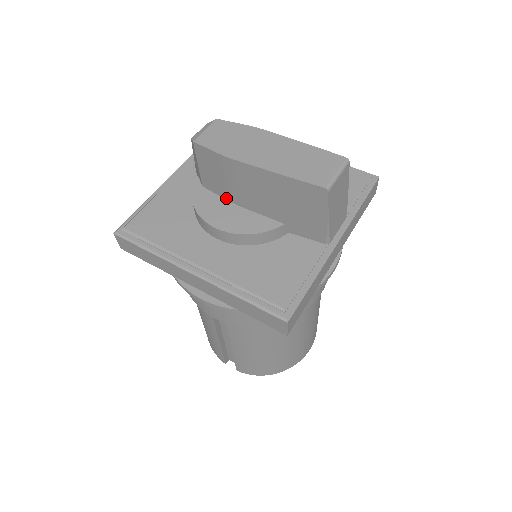
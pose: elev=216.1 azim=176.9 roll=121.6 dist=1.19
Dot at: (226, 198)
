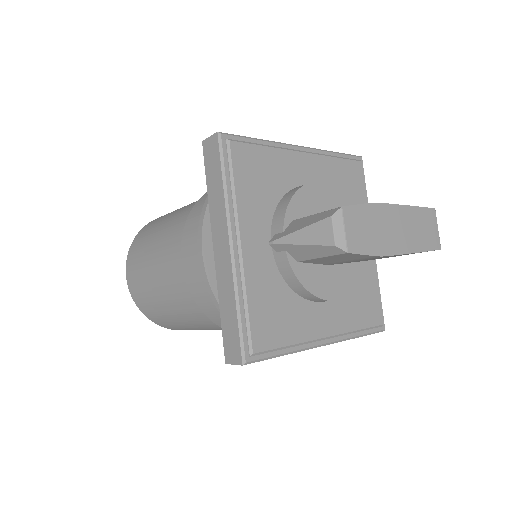
Dot at: (324, 264)
